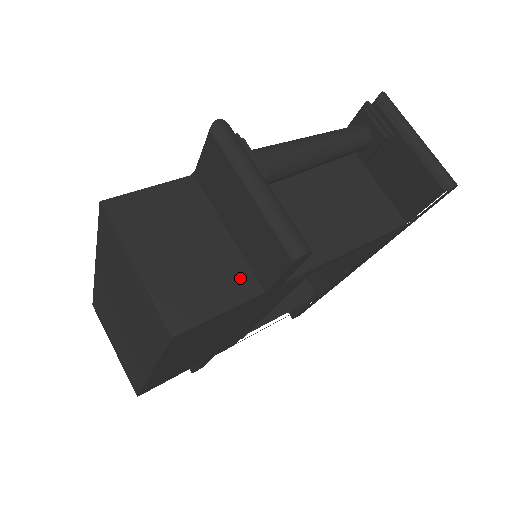
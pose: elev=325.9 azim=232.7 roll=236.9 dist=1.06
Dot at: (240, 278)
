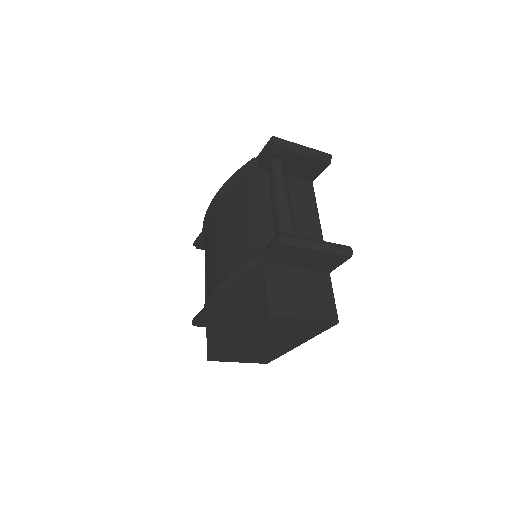
Dot at: (321, 279)
